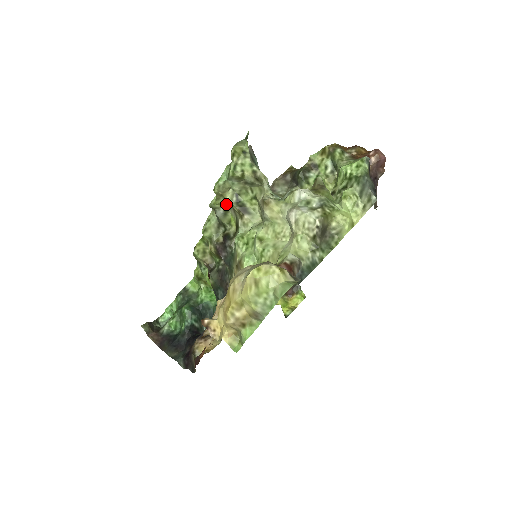
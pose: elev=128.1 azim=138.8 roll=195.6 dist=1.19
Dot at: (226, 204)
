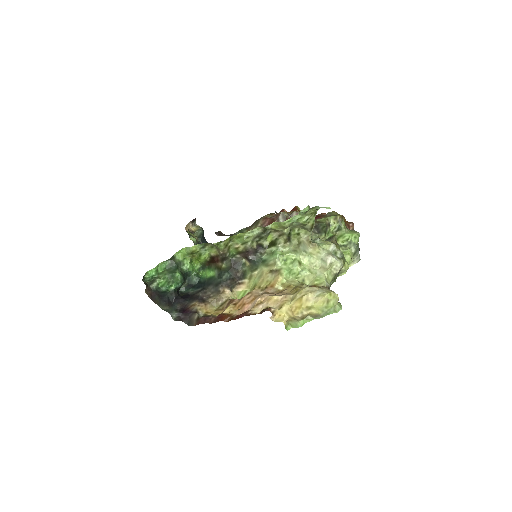
Dot at: (277, 230)
